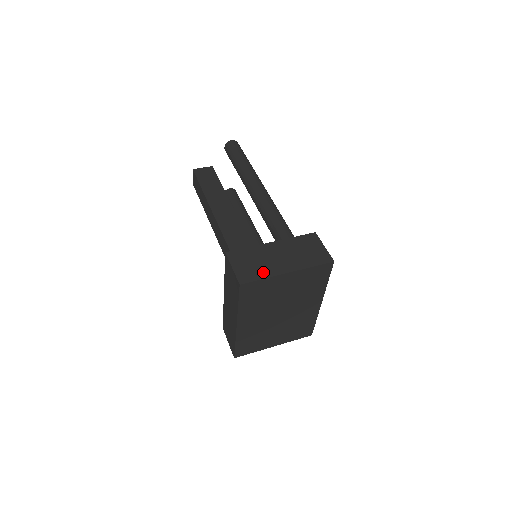
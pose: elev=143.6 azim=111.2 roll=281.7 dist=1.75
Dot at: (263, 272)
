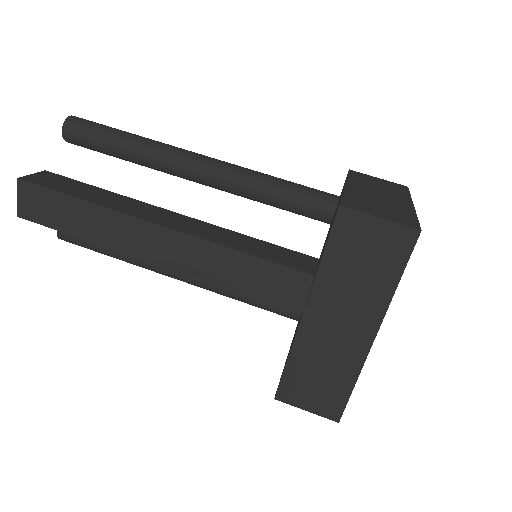
Dot at: (403, 211)
